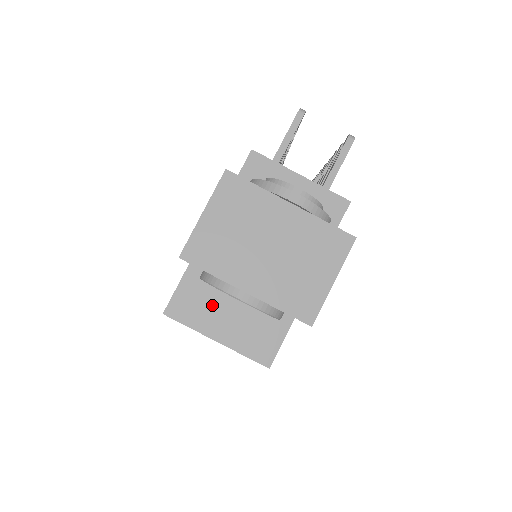
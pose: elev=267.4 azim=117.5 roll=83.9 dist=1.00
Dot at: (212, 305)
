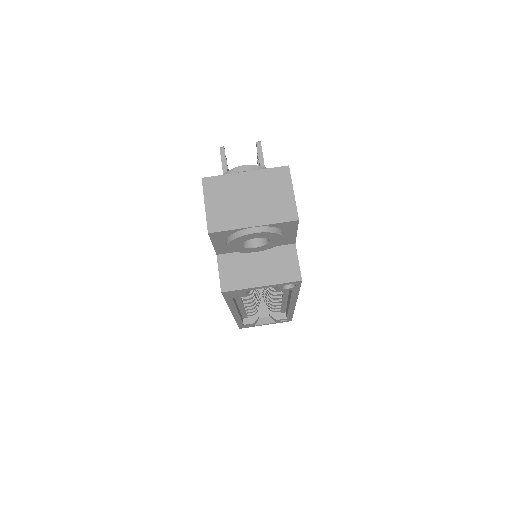
Dot at: (245, 269)
